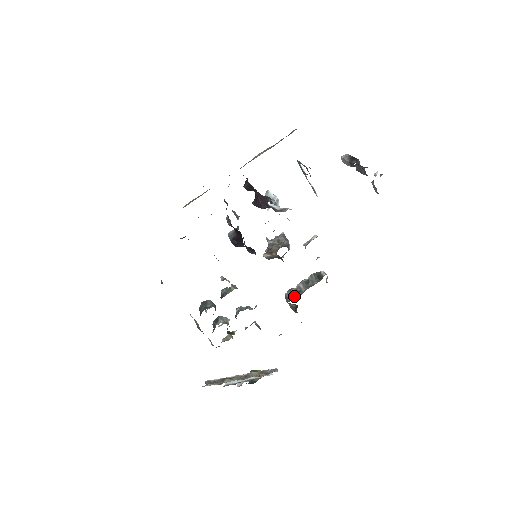
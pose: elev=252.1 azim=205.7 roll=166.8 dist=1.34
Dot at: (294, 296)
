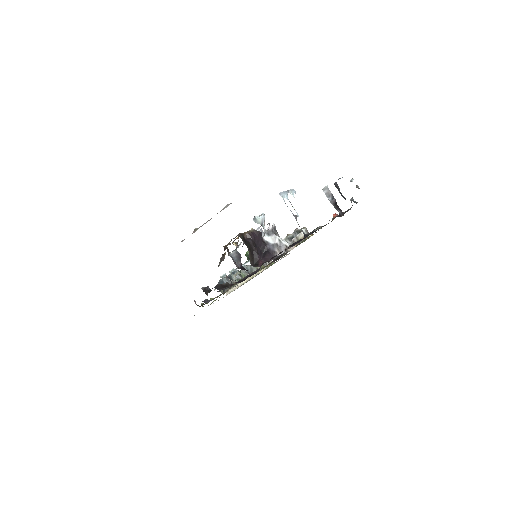
Dot at: occluded
